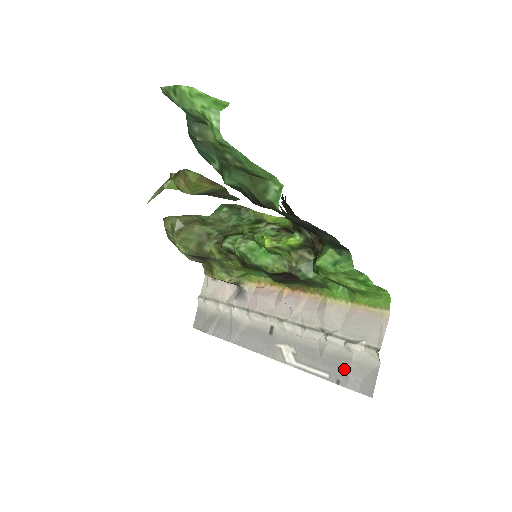
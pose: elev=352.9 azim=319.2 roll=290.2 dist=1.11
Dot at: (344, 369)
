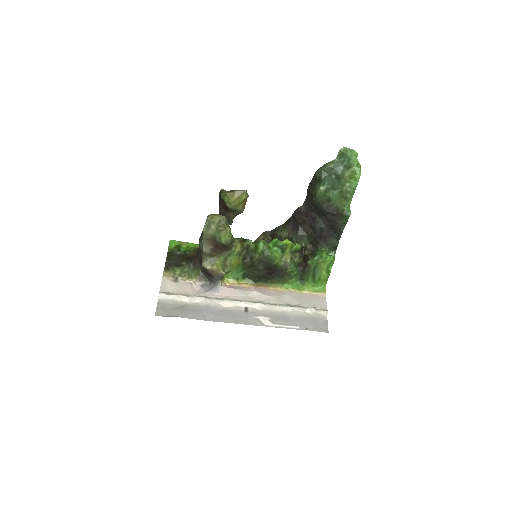
Dot at: (309, 322)
